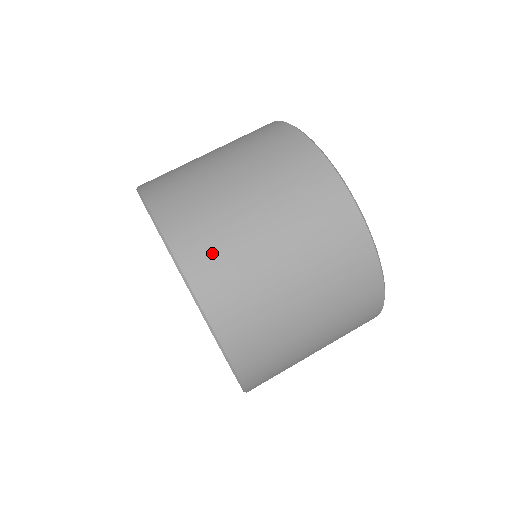
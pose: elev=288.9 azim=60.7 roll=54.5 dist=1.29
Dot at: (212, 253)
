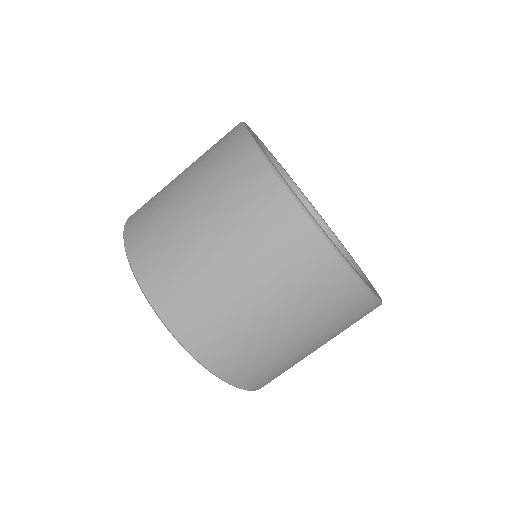
Dot at: (213, 334)
